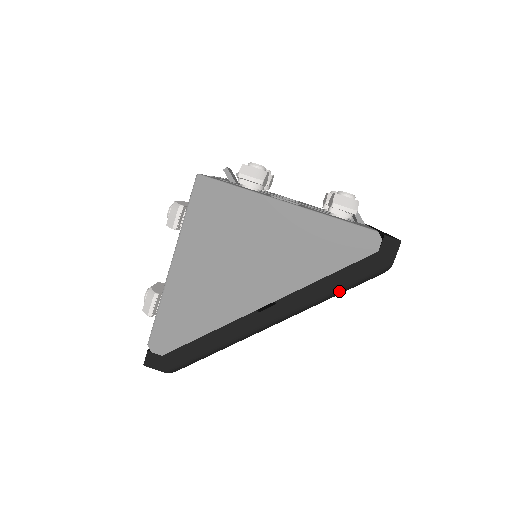
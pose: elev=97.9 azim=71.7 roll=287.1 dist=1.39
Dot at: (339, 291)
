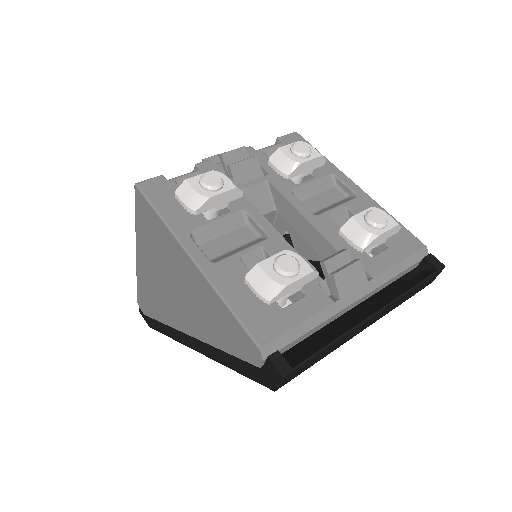
Dot at: occluded
